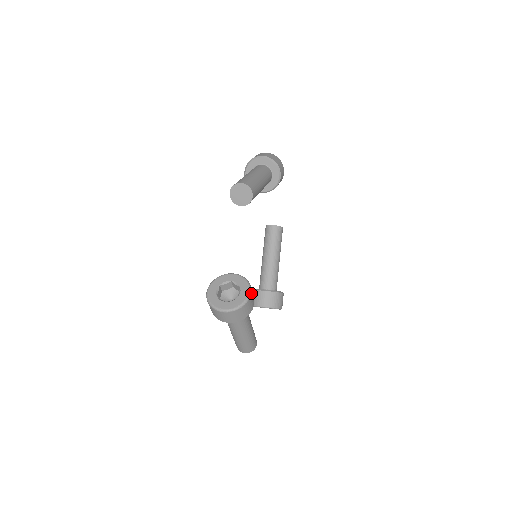
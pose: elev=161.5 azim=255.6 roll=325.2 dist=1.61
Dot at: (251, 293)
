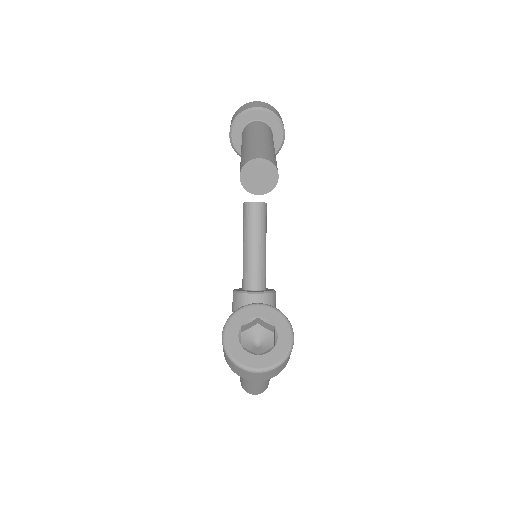
Dot at: (293, 333)
